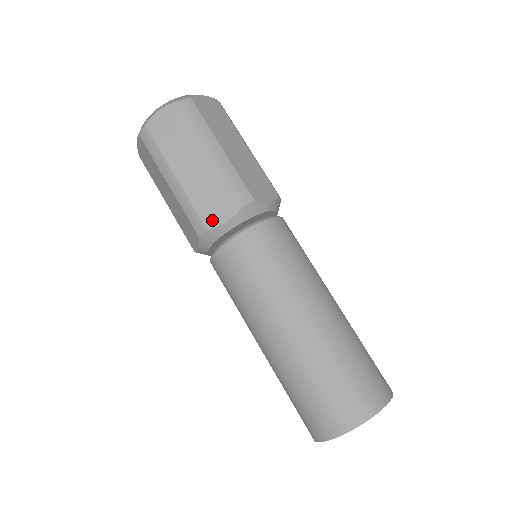
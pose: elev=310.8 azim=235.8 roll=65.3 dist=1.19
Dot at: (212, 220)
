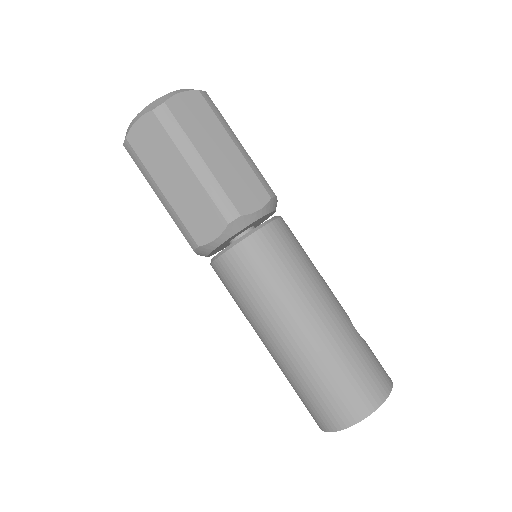
Dot at: (202, 237)
